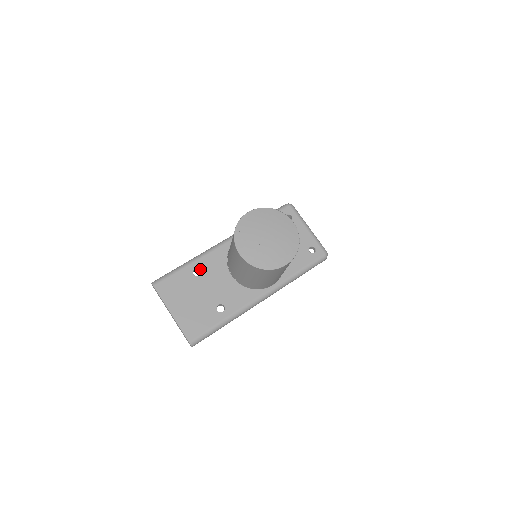
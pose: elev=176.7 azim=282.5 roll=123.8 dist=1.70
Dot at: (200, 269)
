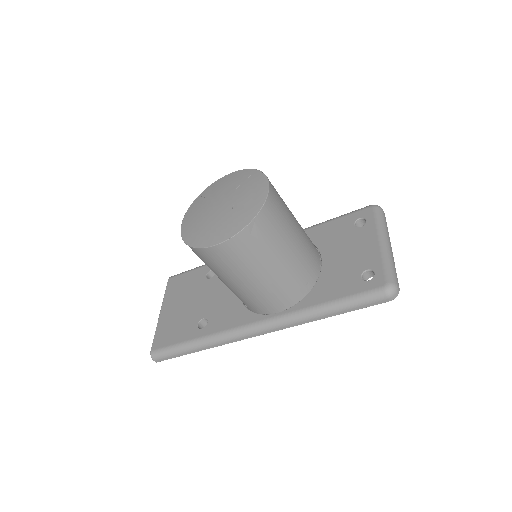
Dot at: occluded
